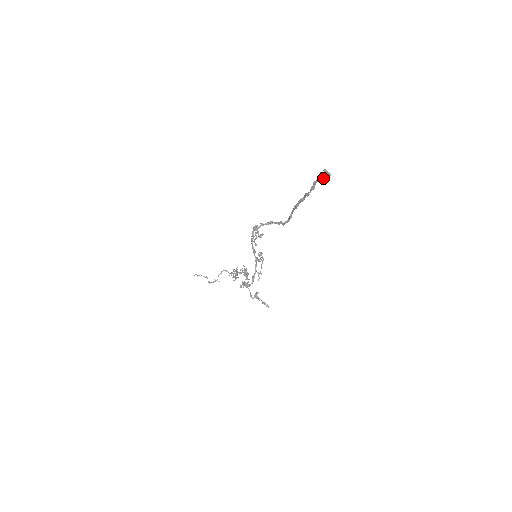
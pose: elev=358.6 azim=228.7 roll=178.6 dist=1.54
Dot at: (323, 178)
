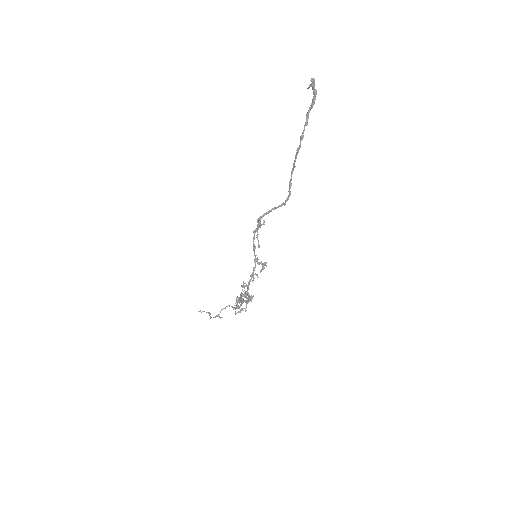
Dot at: (313, 102)
